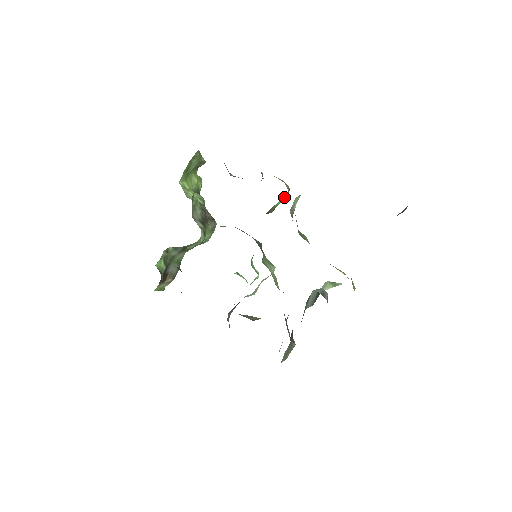
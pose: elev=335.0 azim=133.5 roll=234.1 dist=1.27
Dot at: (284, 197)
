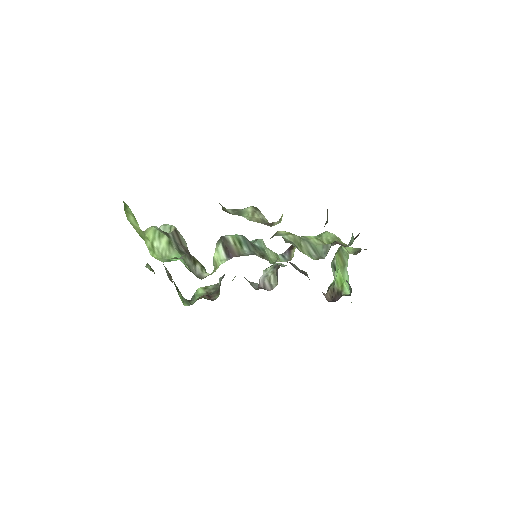
Dot at: occluded
